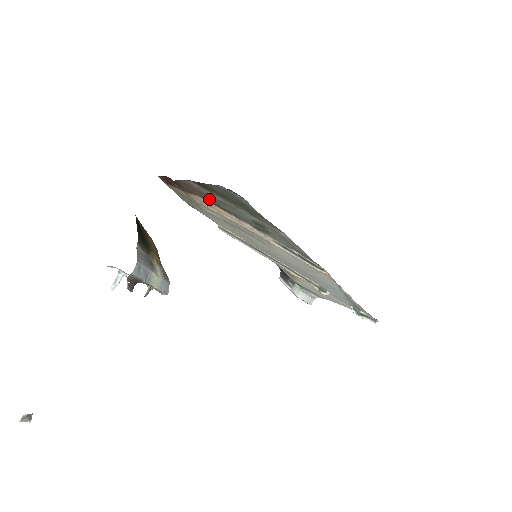
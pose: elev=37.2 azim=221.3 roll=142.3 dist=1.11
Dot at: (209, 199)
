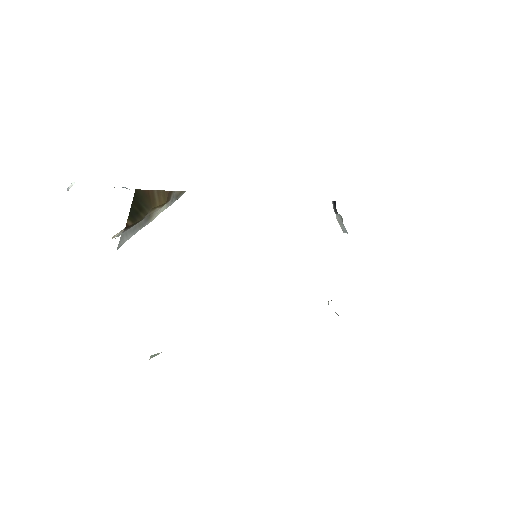
Dot at: occluded
